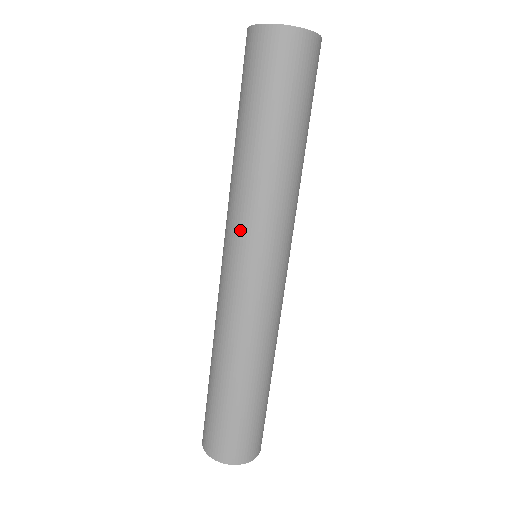
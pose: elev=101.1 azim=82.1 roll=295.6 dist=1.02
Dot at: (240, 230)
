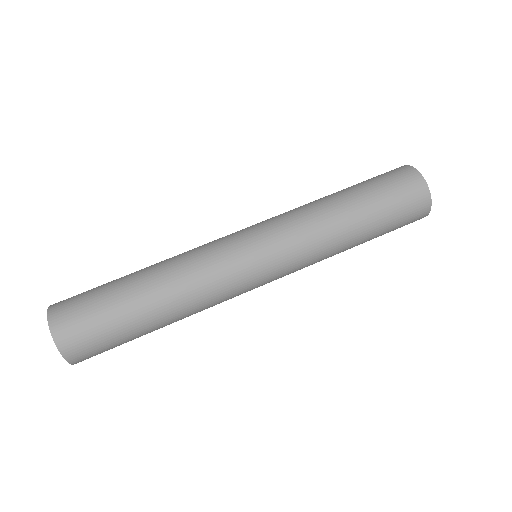
Dot at: (276, 224)
